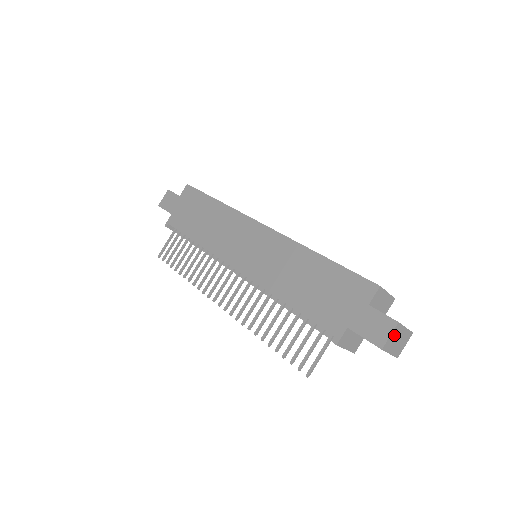
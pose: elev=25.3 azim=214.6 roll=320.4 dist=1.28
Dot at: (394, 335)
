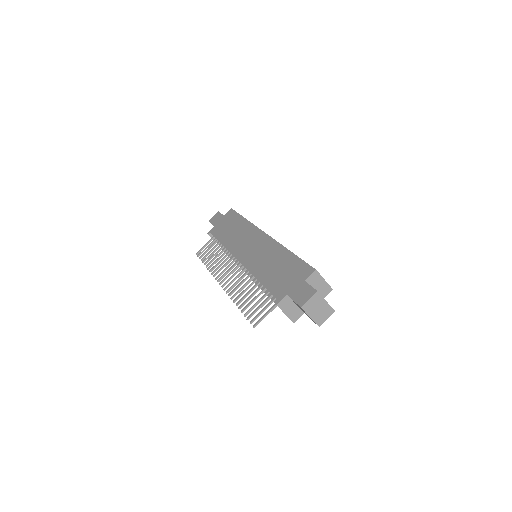
Dot at: (314, 301)
